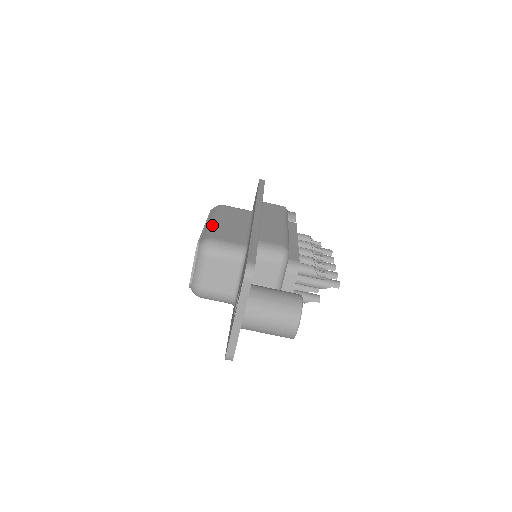
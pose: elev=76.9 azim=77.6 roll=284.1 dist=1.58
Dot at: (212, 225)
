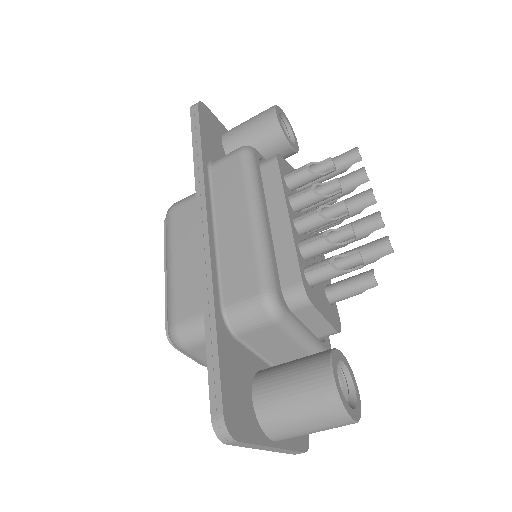
Dot at: (169, 282)
